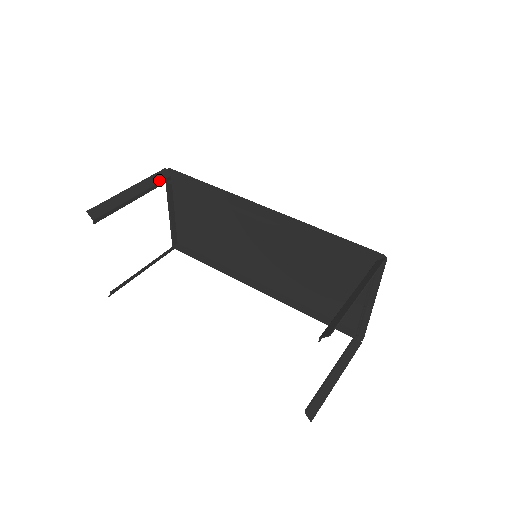
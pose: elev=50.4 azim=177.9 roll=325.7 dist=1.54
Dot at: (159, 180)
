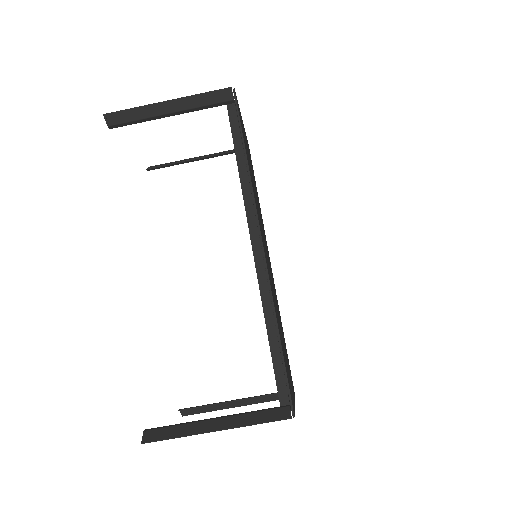
Dot at: (213, 101)
